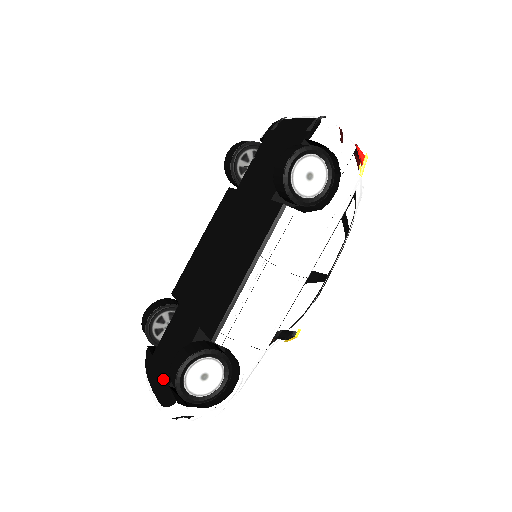
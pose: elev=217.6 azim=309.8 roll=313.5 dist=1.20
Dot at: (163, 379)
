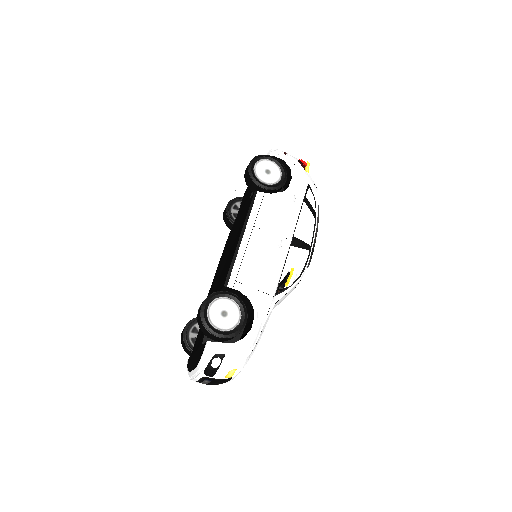
Dot at: (198, 348)
